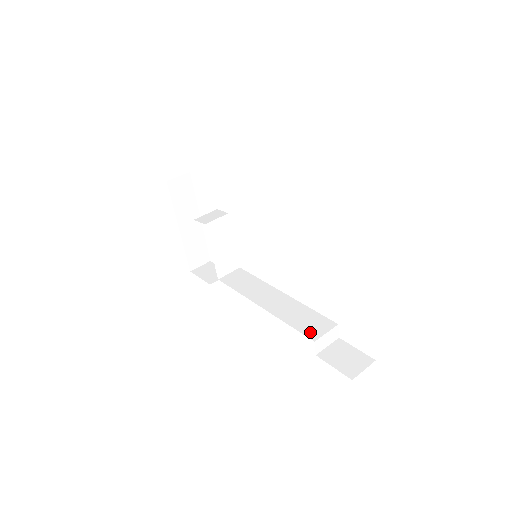
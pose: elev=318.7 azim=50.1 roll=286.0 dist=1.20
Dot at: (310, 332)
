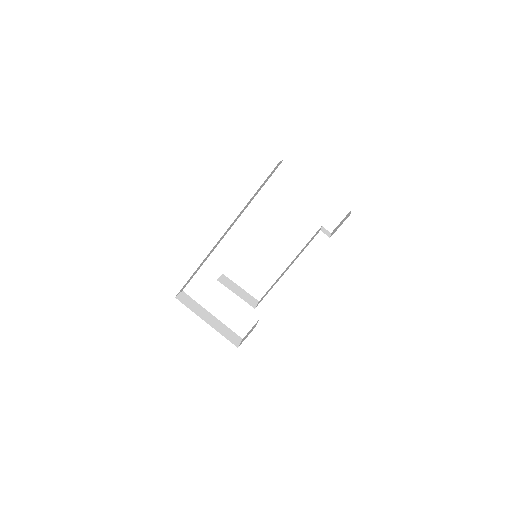
Dot at: occluded
